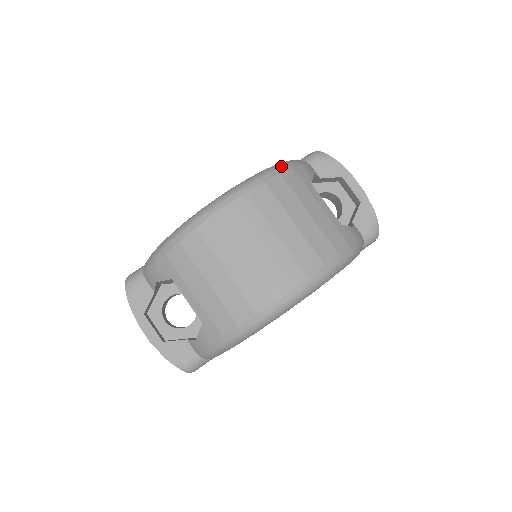
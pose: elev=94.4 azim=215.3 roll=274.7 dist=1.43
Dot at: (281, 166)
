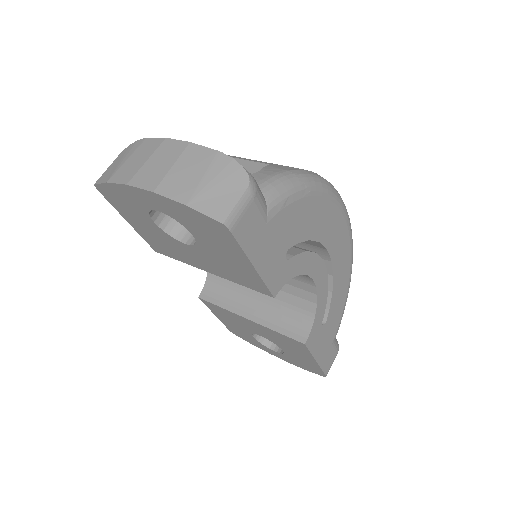
Dot at: occluded
